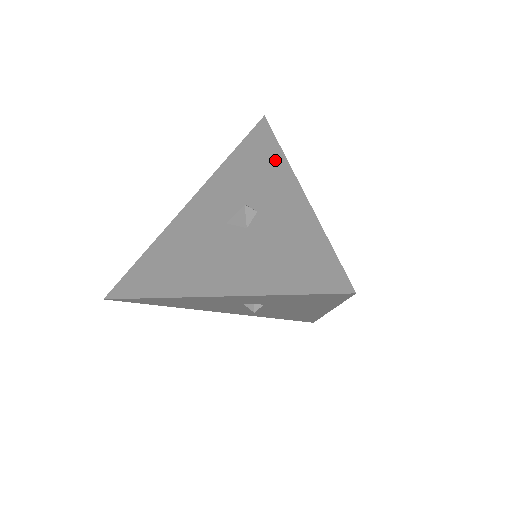
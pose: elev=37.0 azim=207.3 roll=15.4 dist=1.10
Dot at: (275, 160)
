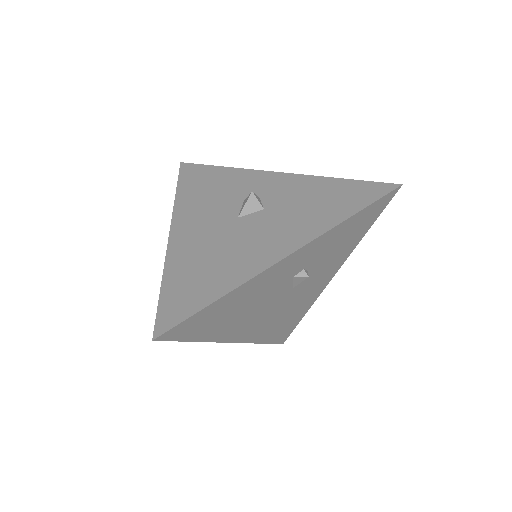
Dot at: (232, 173)
